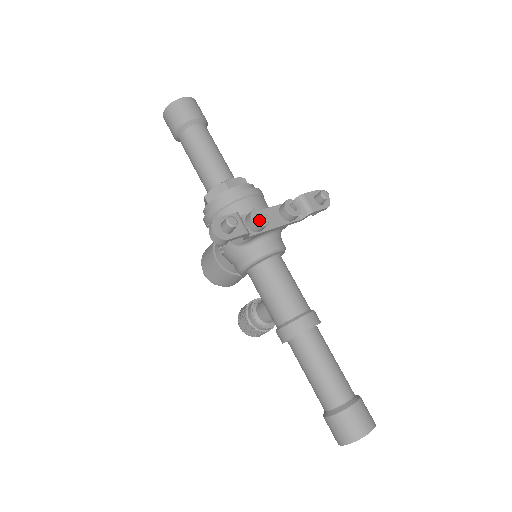
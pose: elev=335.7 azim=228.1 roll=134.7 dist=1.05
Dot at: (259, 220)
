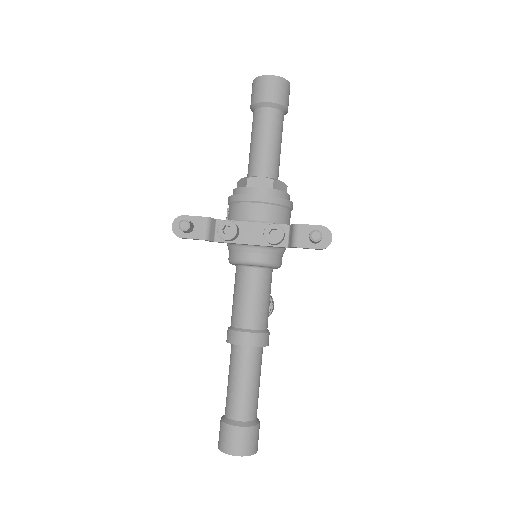
Dot at: (230, 231)
